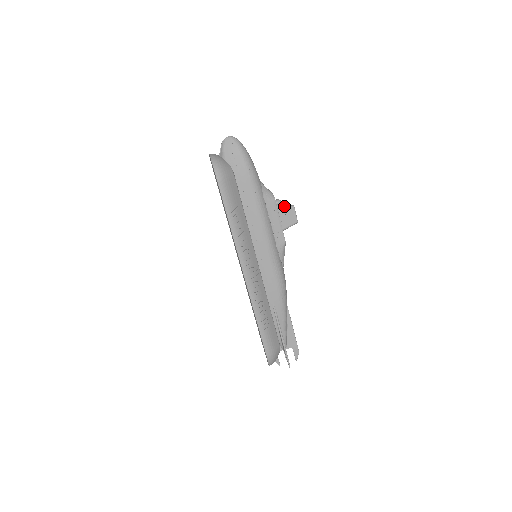
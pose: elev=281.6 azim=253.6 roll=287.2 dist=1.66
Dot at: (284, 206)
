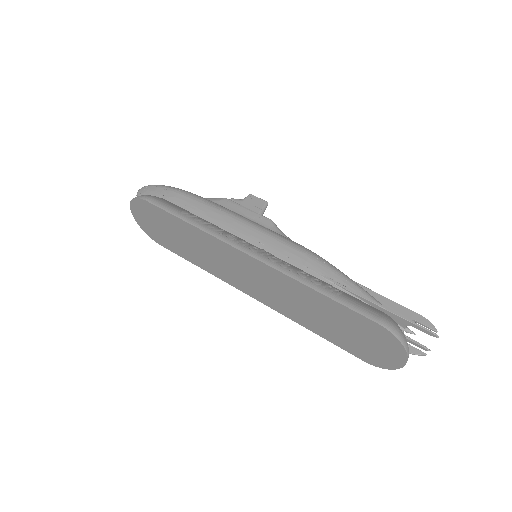
Dot at: (240, 200)
